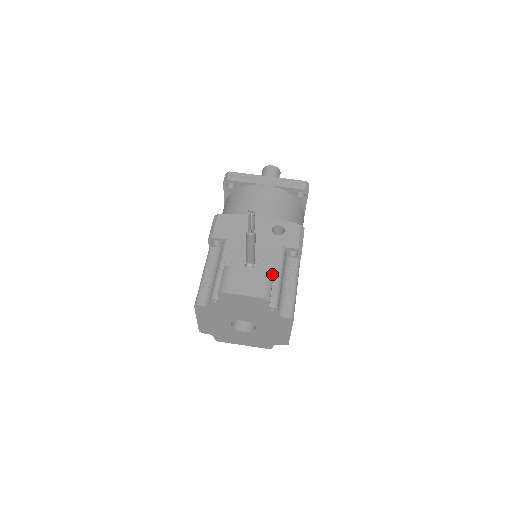
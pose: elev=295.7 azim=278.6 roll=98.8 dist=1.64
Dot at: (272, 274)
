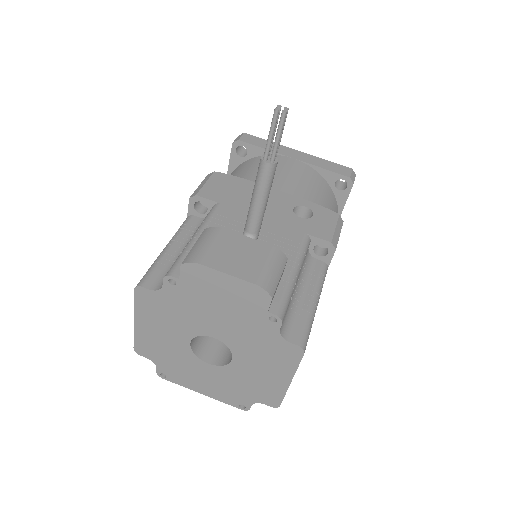
Dot at: (285, 258)
